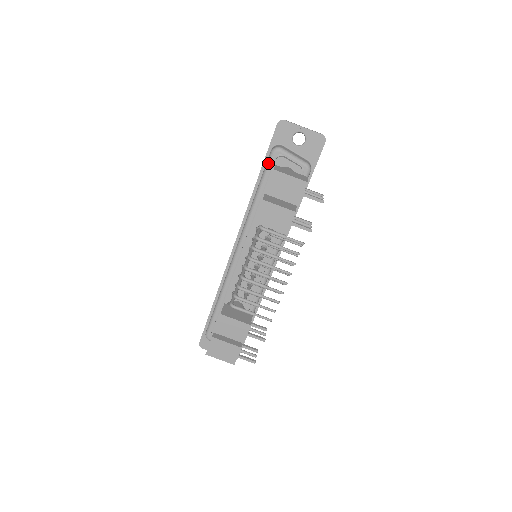
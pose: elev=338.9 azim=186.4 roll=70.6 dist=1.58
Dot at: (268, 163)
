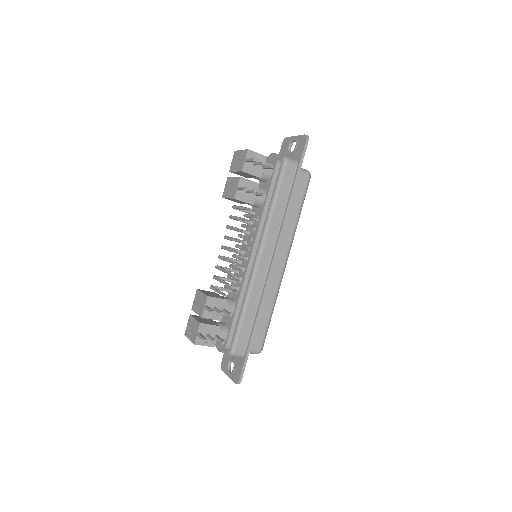
Dot at: occluded
